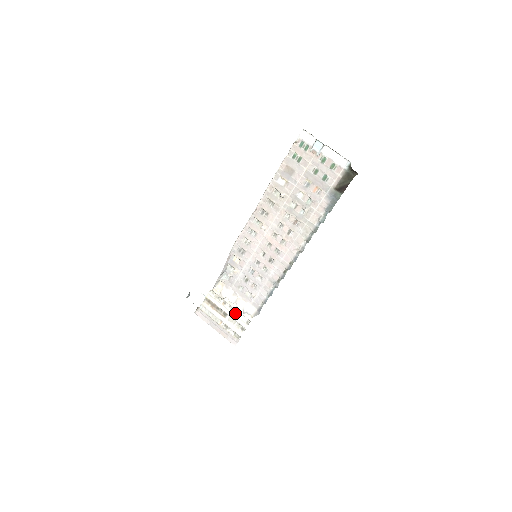
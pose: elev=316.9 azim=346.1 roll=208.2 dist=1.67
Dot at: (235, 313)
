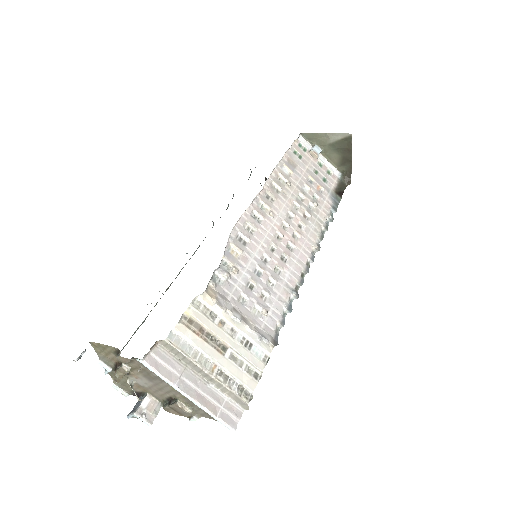
Dot at: (242, 342)
